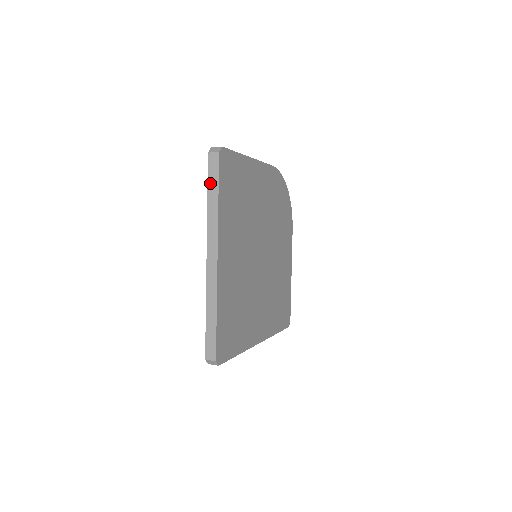
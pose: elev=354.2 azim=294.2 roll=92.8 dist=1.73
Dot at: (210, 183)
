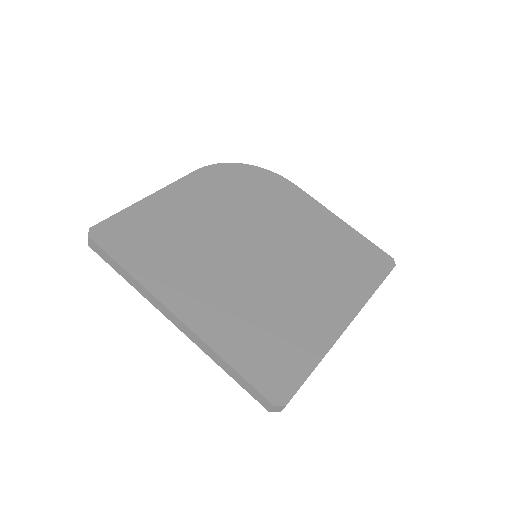
Dot at: (111, 265)
